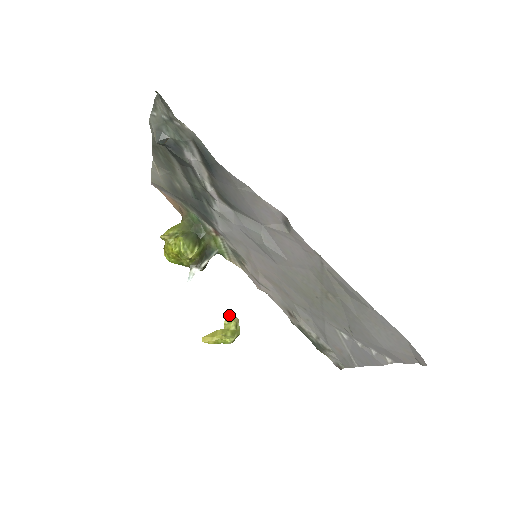
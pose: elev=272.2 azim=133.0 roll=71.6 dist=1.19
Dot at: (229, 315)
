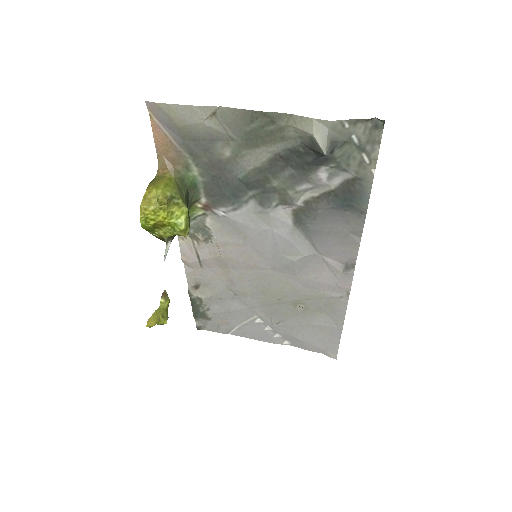
Dot at: (165, 291)
